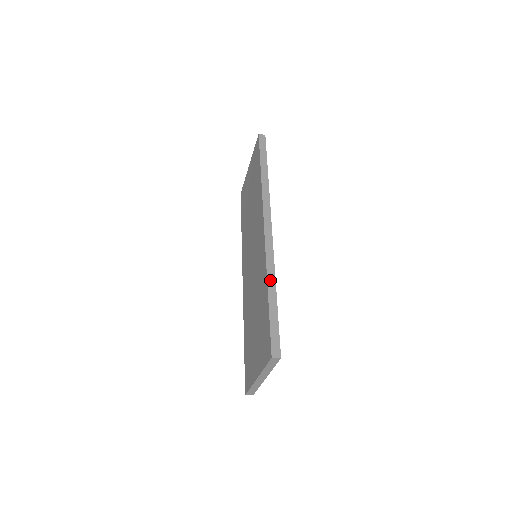
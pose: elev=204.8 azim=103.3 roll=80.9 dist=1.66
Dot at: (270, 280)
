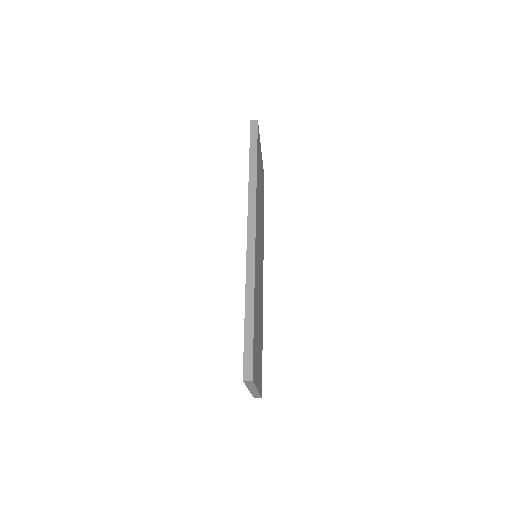
Dot at: (248, 294)
